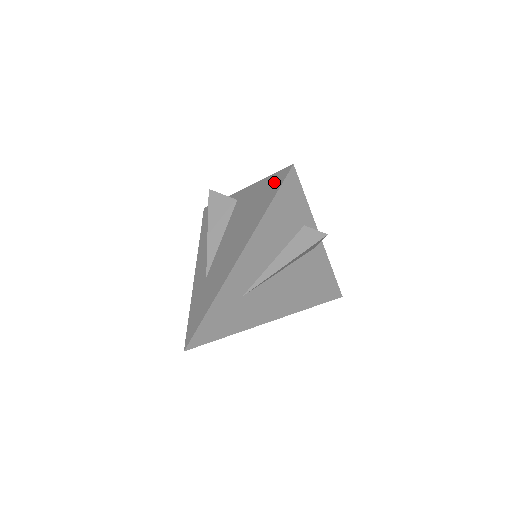
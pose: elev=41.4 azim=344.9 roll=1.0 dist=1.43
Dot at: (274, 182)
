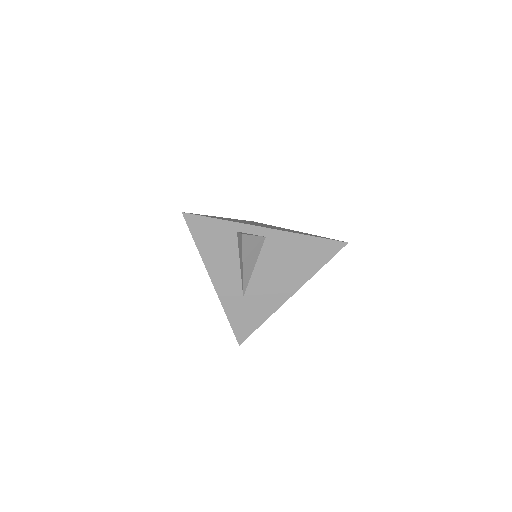
Dot at: (326, 247)
